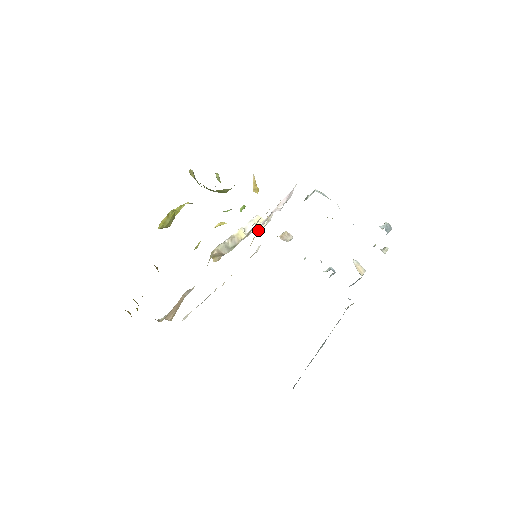
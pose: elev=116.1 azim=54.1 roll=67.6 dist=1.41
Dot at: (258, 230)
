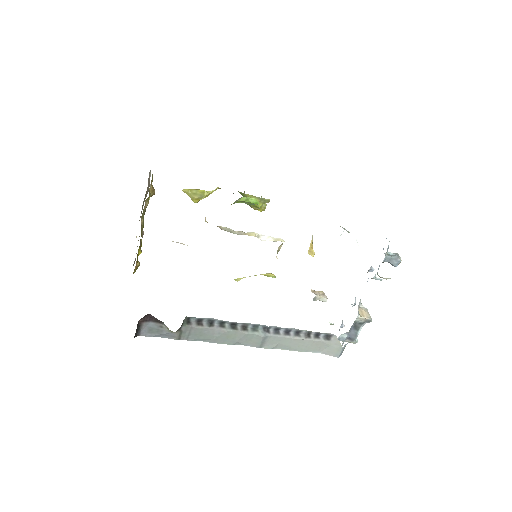
Dot at: occluded
